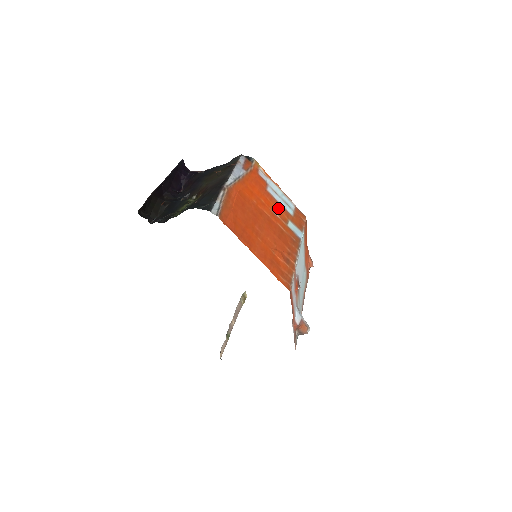
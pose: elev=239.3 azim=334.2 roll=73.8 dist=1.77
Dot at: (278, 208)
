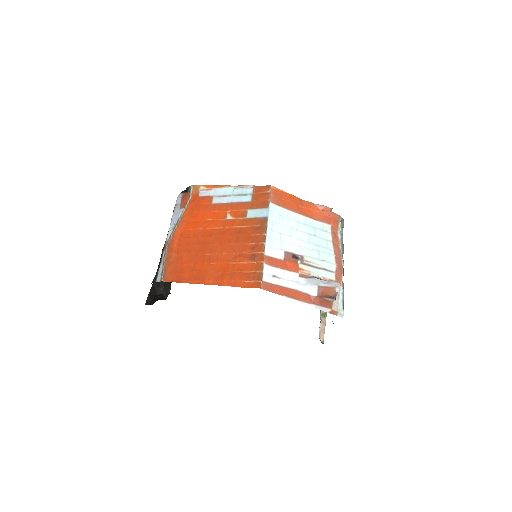
Dot at: (231, 210)
